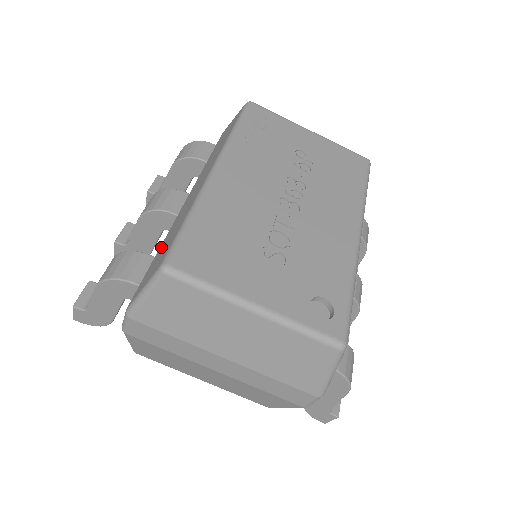
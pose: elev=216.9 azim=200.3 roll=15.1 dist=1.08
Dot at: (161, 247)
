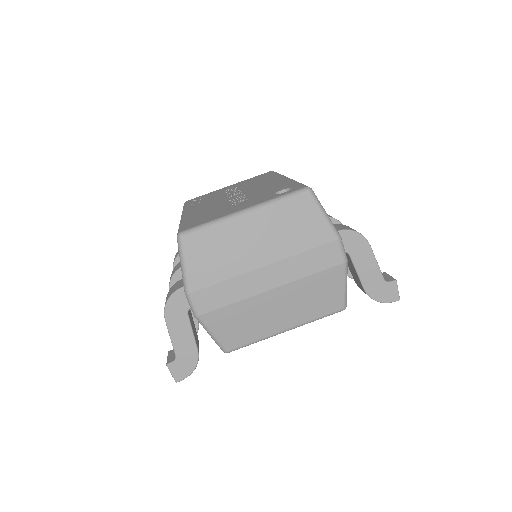
Dot at: occluded
